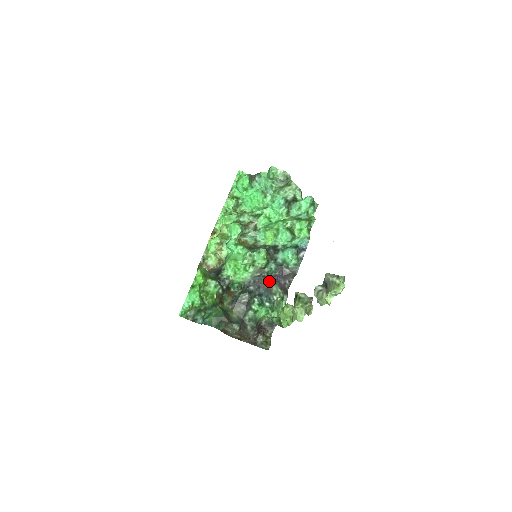
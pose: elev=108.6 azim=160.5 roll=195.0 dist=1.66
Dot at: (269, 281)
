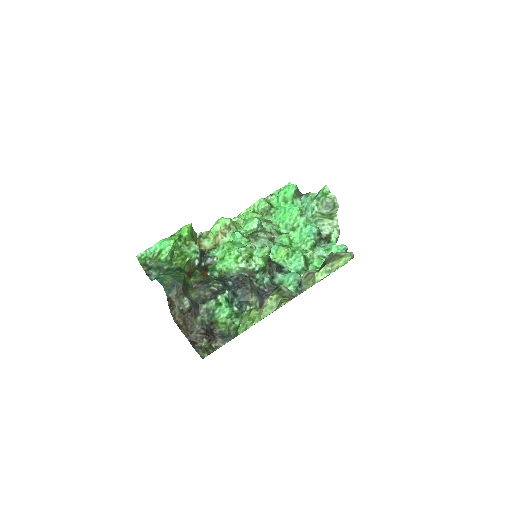
Dot at: (253, 288)
